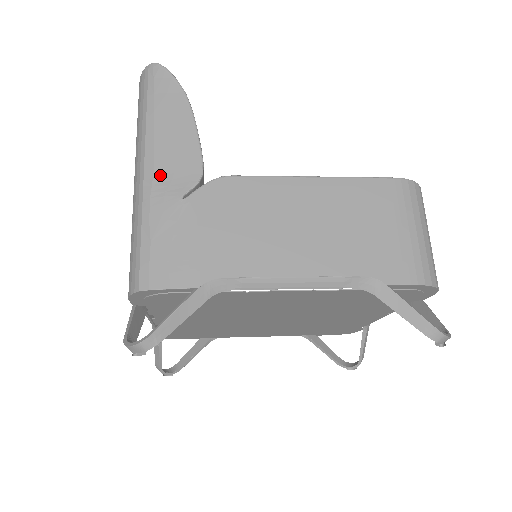
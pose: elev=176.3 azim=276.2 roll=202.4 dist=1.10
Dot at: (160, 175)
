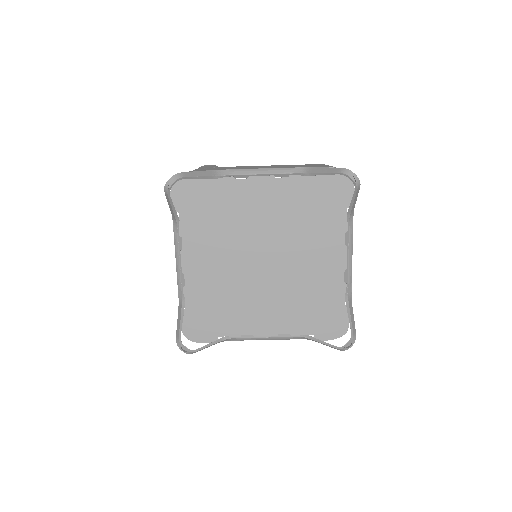
Dot at: occluded
